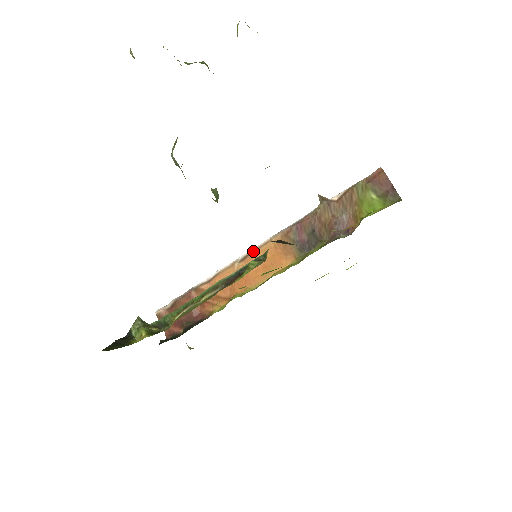
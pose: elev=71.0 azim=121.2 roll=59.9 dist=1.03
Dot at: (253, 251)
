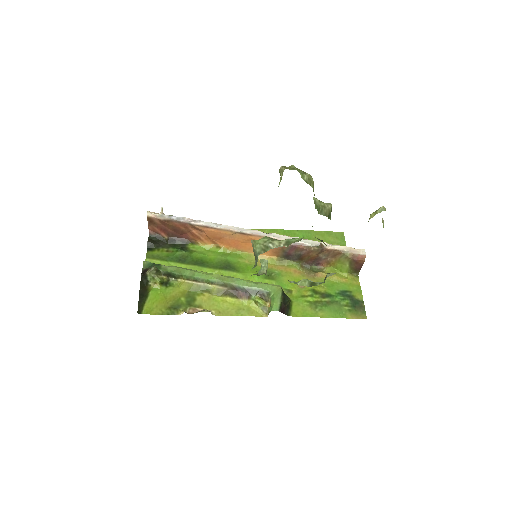
Dot at: (253, 235)
